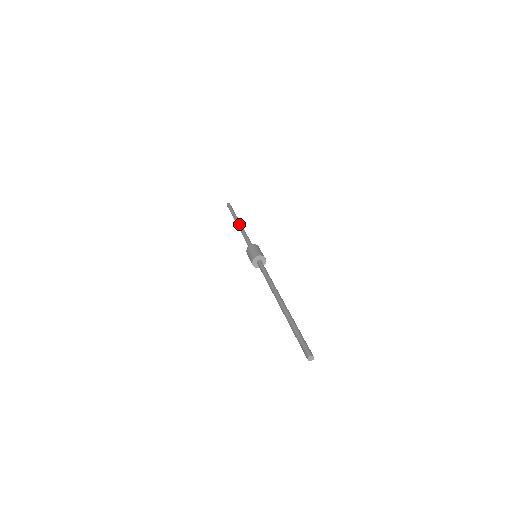
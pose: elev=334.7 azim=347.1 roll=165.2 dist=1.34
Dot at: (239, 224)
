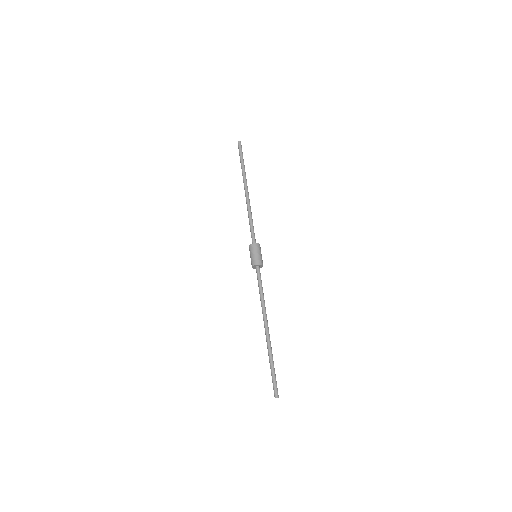
Dot at: (246, 194)
